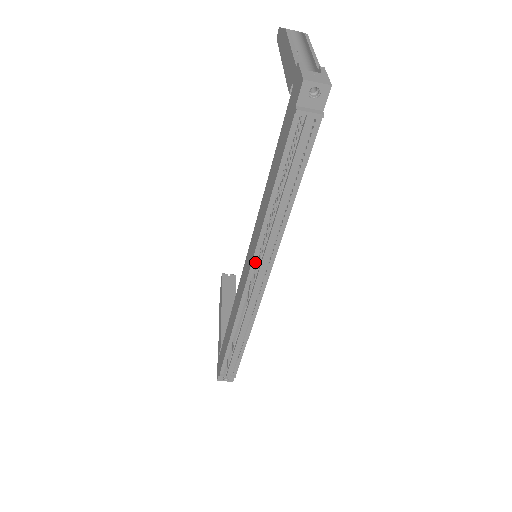
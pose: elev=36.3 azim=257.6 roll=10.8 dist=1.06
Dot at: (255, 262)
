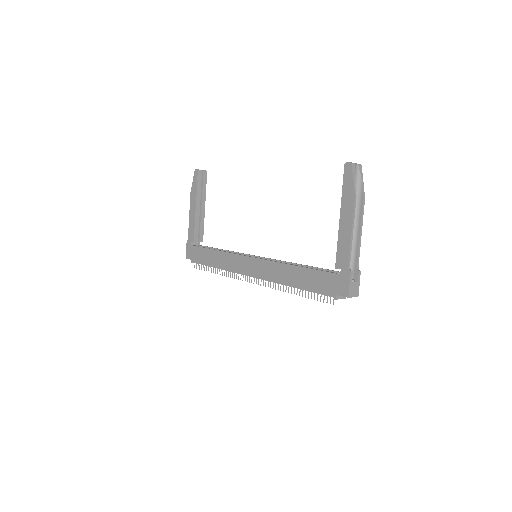
Dot at: (260, 278)
